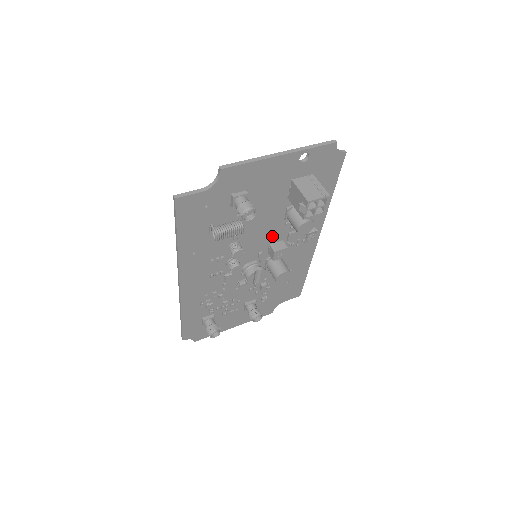
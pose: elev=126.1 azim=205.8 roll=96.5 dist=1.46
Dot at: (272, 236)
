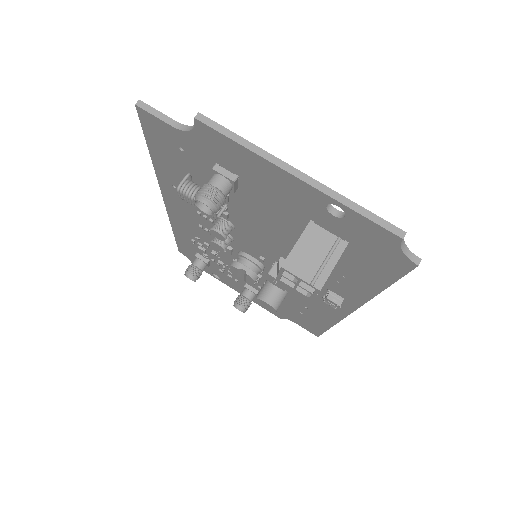
Dot at: (280, 256)
